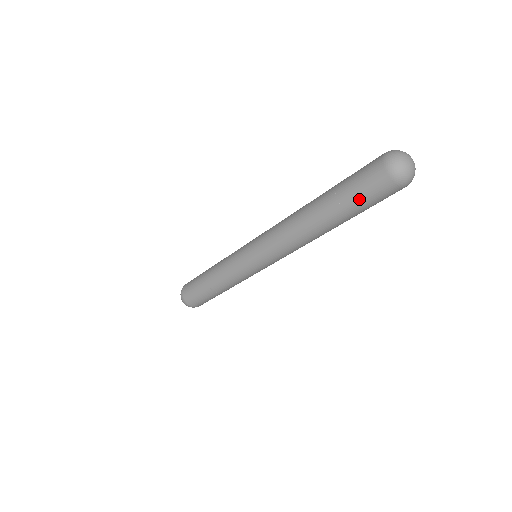
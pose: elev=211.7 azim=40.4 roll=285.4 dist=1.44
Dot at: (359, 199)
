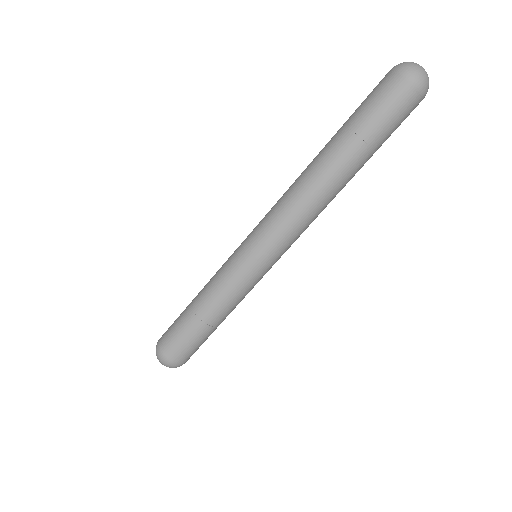
Dot at: (385, 127)
